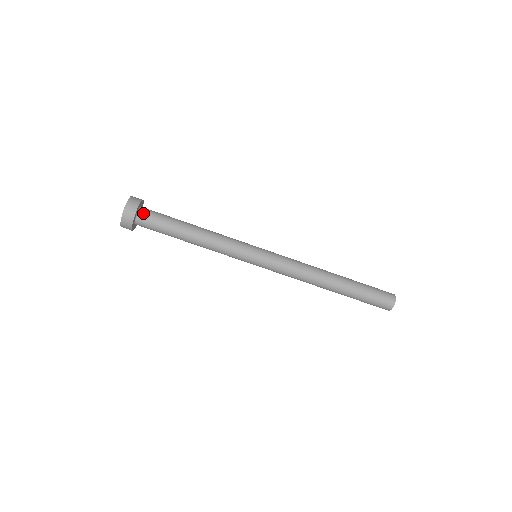
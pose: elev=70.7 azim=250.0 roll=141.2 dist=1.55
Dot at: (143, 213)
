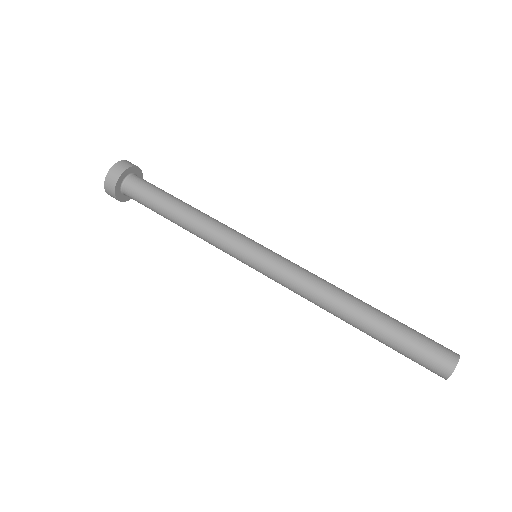
Dot at: (131, 180)
